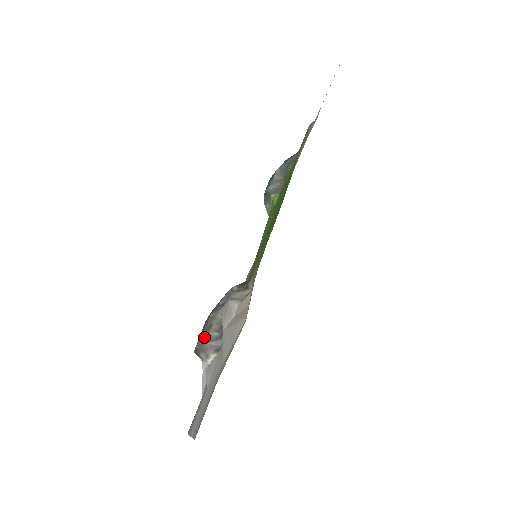
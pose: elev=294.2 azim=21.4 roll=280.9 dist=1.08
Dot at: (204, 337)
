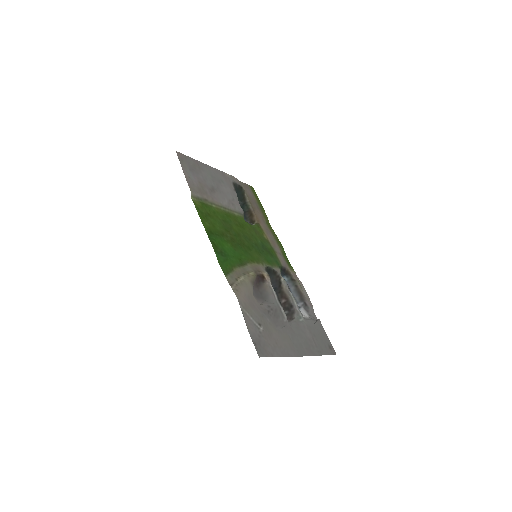
Dot at: occluded
